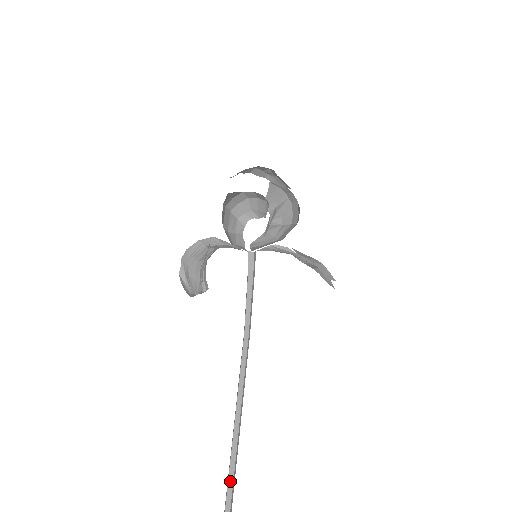
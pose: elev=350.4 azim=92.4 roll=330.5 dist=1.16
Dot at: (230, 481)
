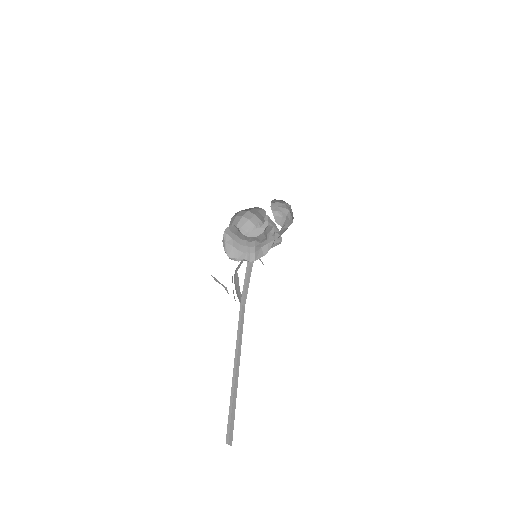
Dot at: (234, 407)
